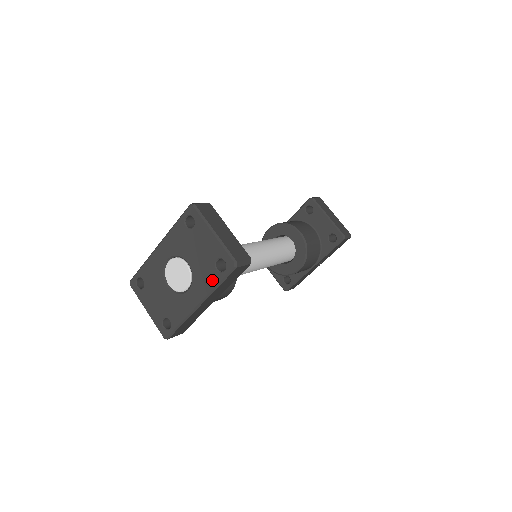
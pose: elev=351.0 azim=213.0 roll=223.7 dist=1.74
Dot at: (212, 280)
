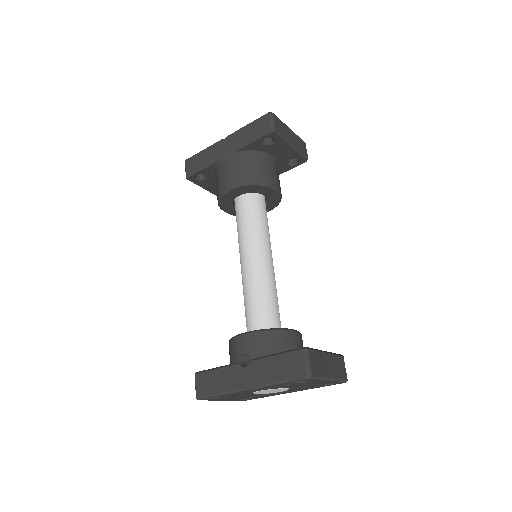
Dot at: occluded
